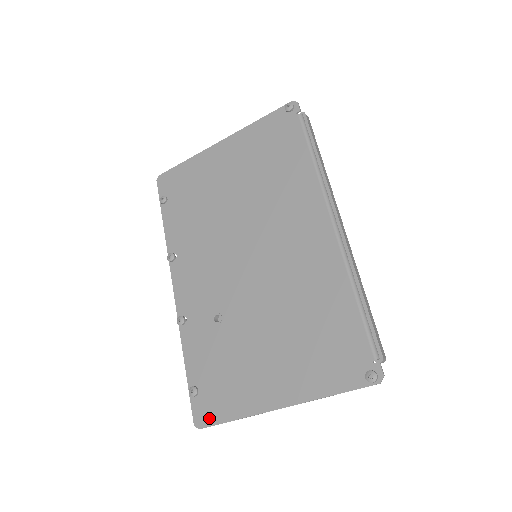
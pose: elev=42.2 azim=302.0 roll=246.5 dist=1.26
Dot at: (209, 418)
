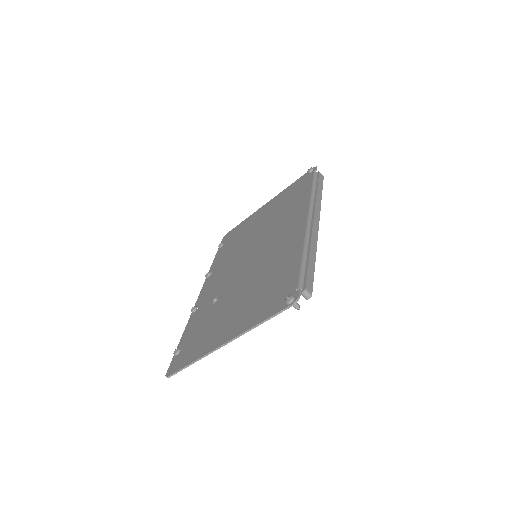
Dot at: (177, 367)
